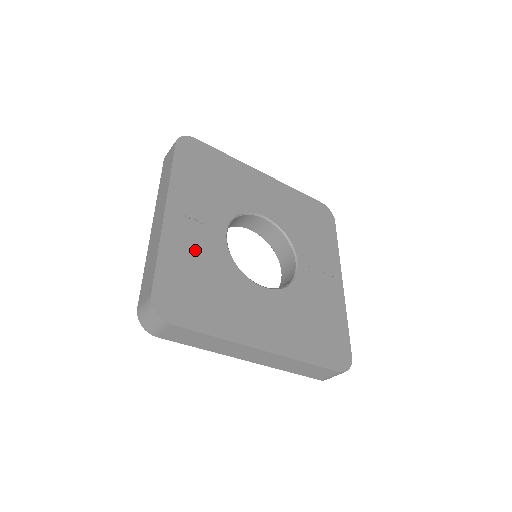
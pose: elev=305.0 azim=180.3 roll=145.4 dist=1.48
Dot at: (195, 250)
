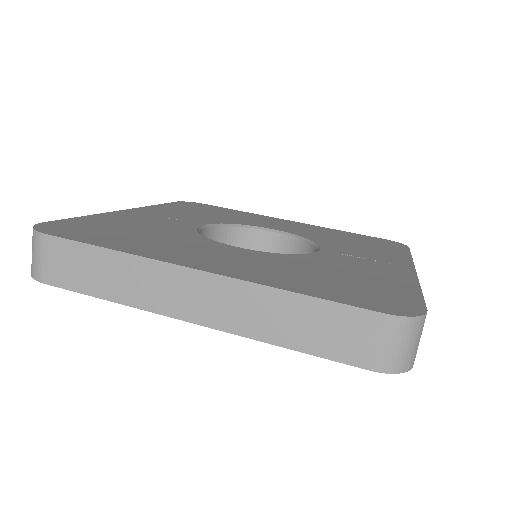
Dot at: (143, 222)
